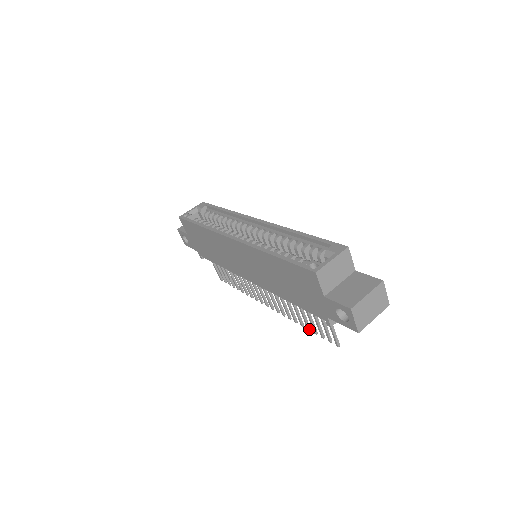
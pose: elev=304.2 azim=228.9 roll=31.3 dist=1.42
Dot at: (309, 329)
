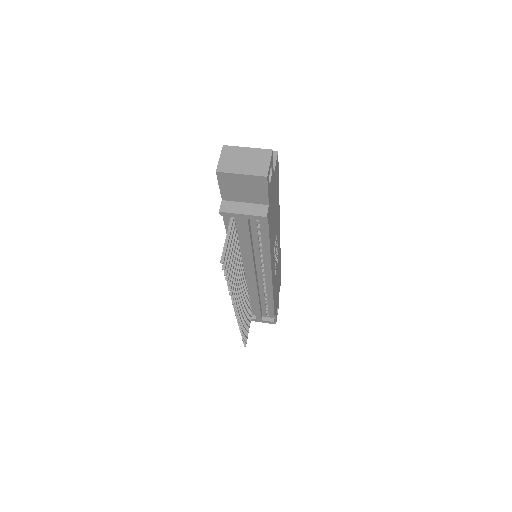
Dot at: (228, 283)
